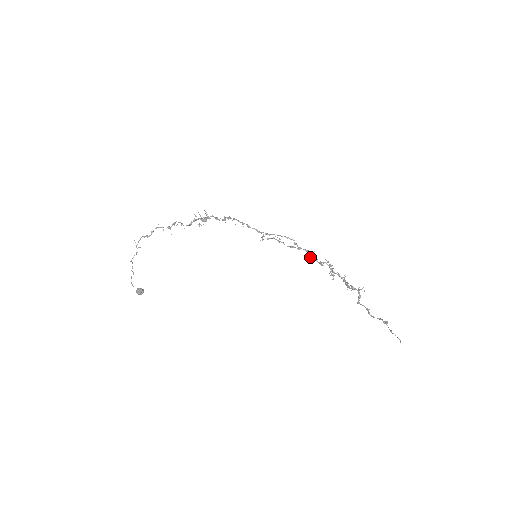
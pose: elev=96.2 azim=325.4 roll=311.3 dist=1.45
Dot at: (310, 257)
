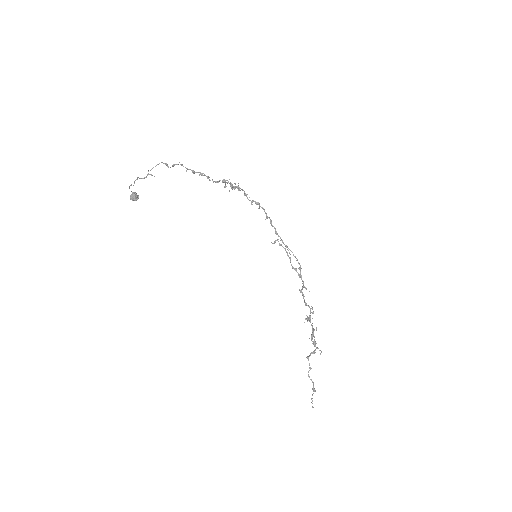
Dot at: (302, 292)
